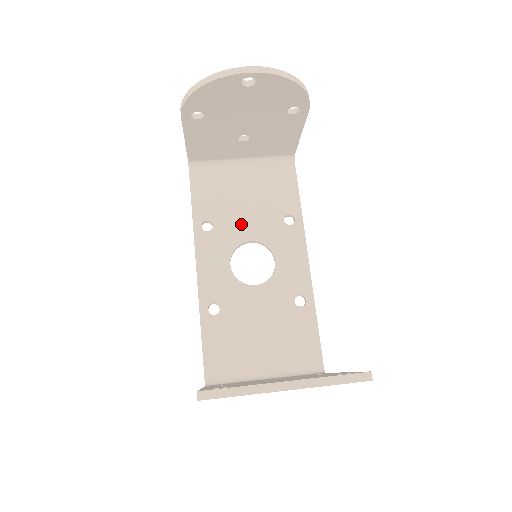
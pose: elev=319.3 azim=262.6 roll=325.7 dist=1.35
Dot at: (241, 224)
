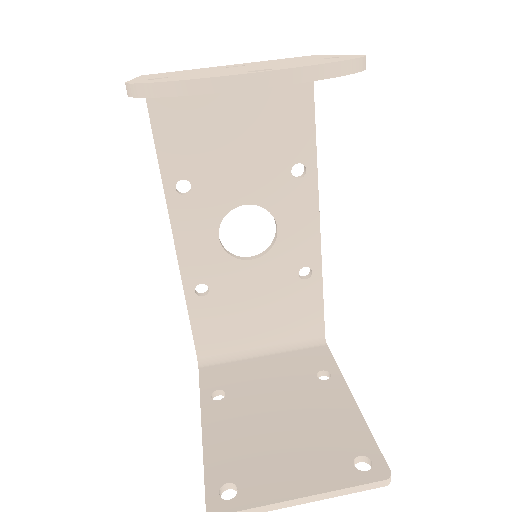
Dot at: (231, 181)
